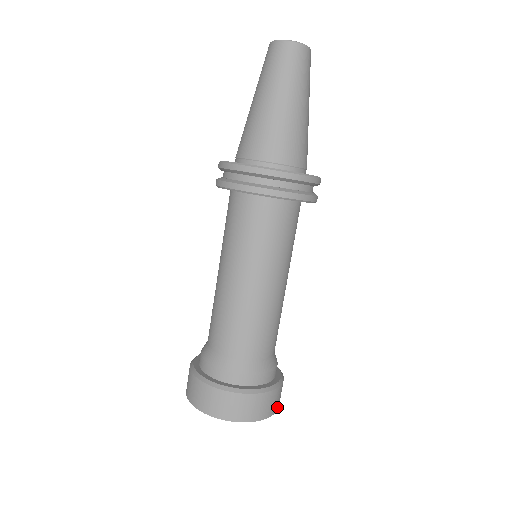
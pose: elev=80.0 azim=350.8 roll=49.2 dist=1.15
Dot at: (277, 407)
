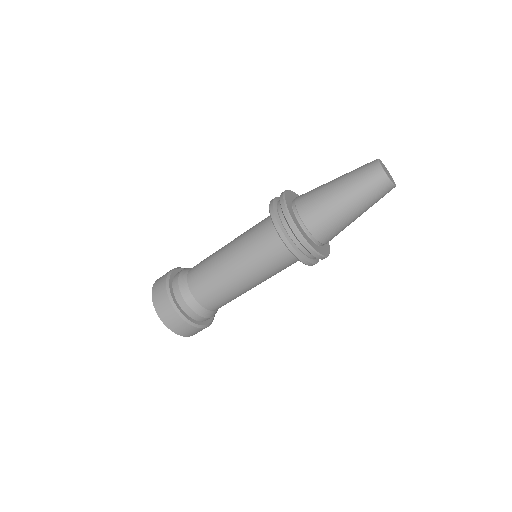
Dot at: (192, 335)
